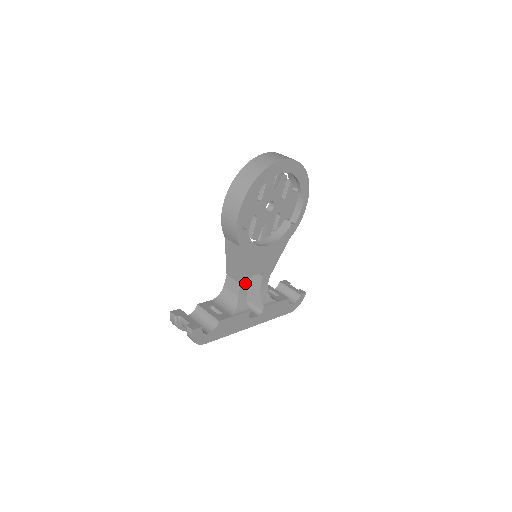
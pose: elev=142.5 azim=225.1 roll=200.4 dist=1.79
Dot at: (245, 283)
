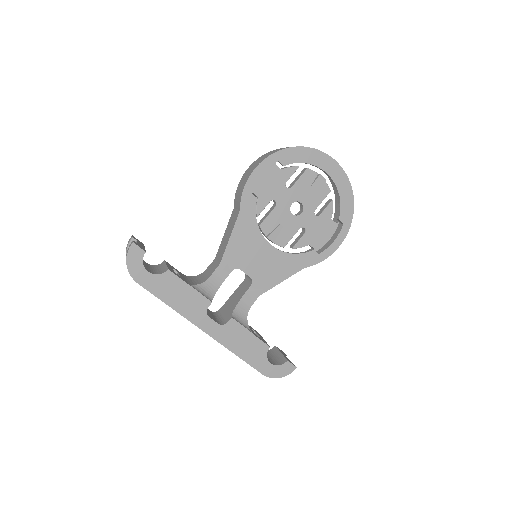
Dot at: (226, 269)
